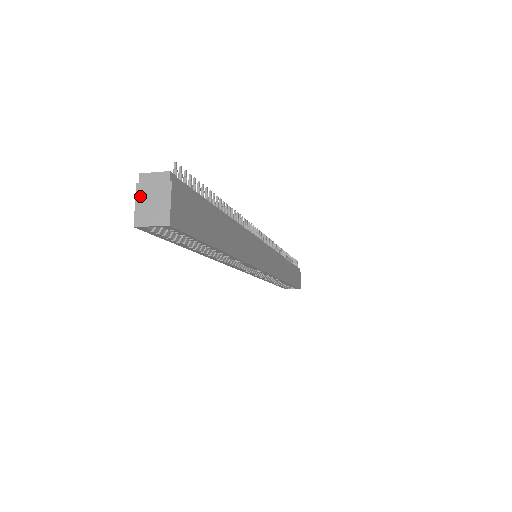
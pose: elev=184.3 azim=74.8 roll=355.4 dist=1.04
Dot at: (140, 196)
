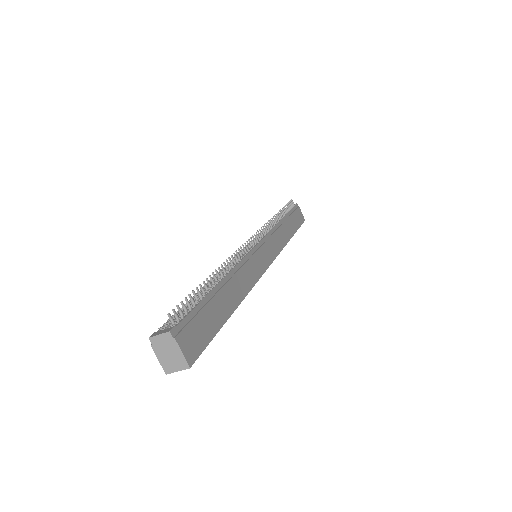
Dot at: (158, 353)
